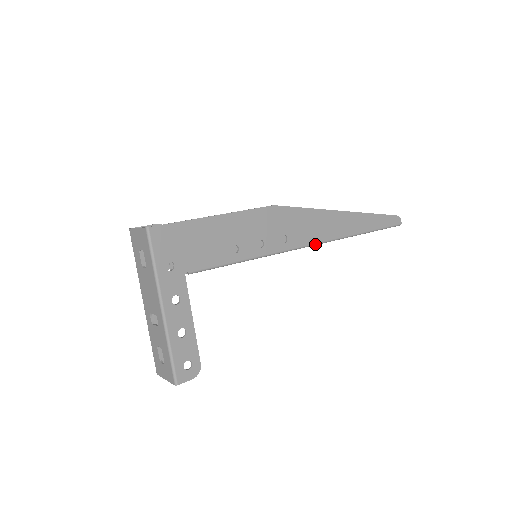
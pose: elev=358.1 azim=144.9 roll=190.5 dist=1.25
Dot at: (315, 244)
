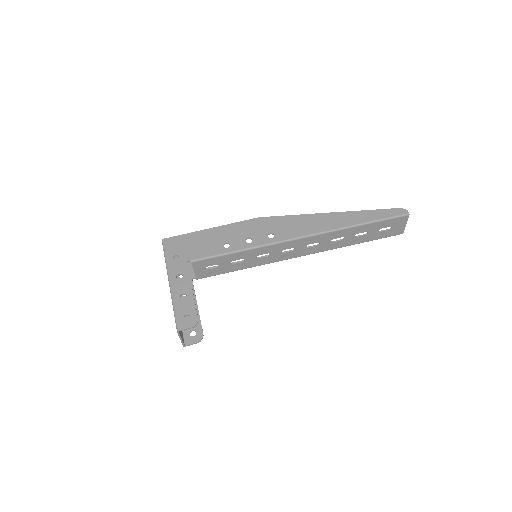
Dot at: (304, 237)
